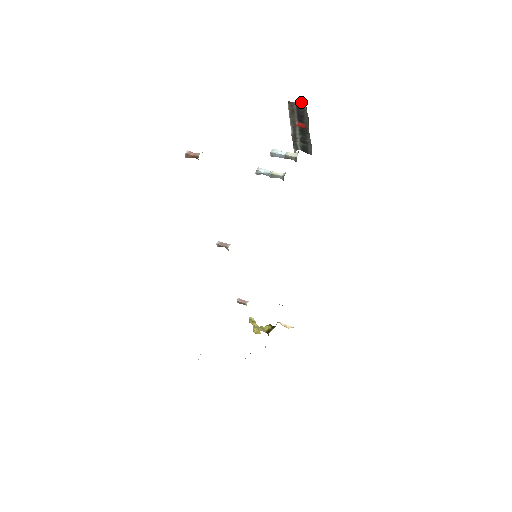
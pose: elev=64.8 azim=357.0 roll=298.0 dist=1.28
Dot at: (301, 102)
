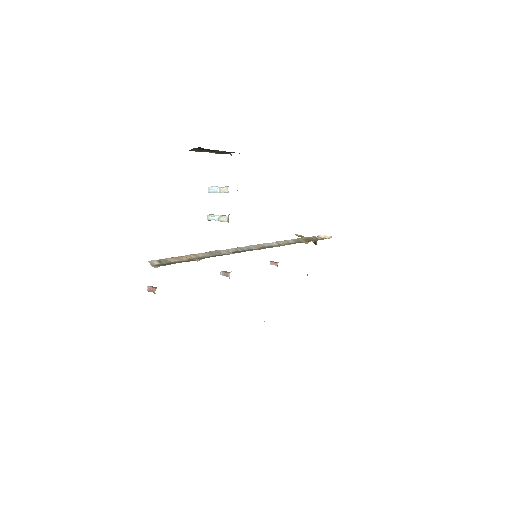
Dot at: (199, 147)
